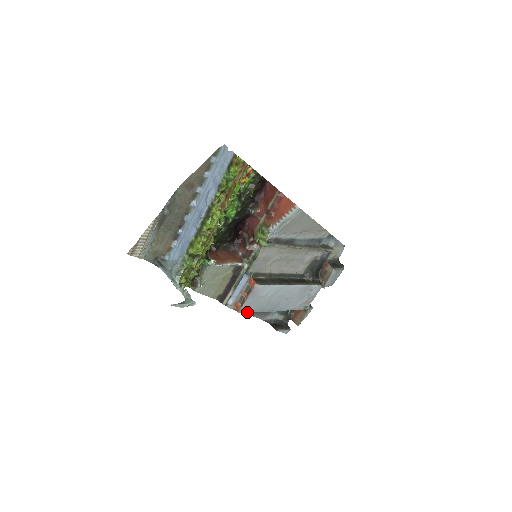
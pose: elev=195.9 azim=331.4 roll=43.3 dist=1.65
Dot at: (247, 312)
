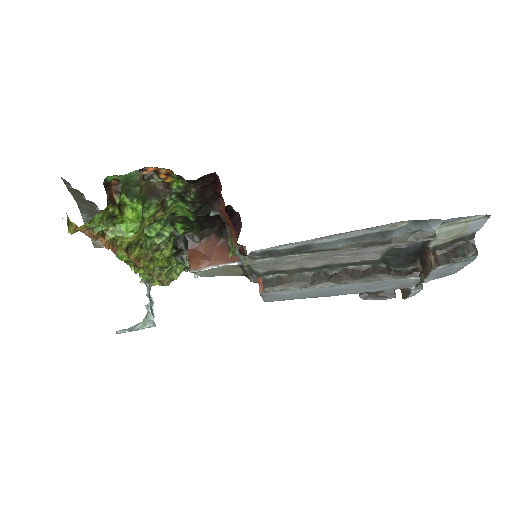
Dot at: (279, 300)
